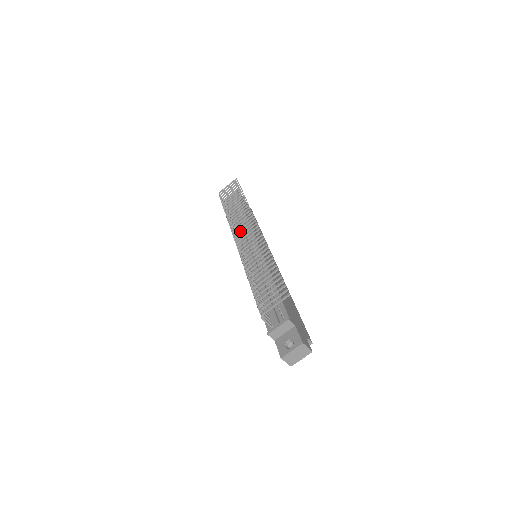
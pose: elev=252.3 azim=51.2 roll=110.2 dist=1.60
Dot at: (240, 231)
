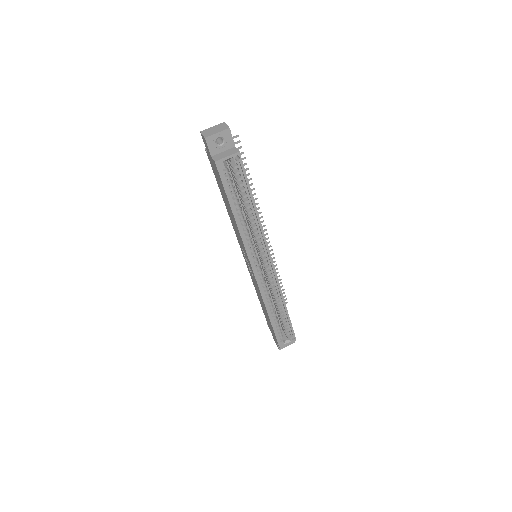
Dot at: occluded
